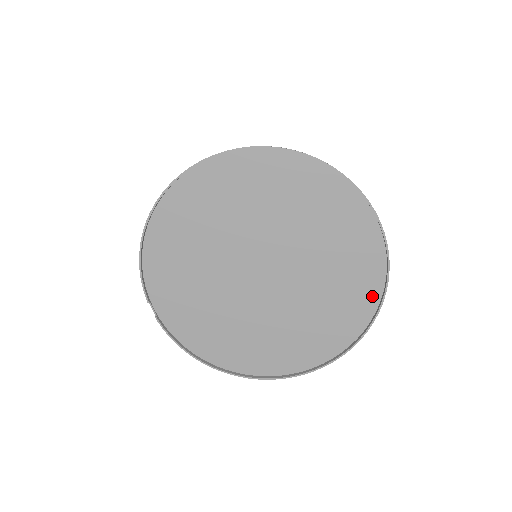
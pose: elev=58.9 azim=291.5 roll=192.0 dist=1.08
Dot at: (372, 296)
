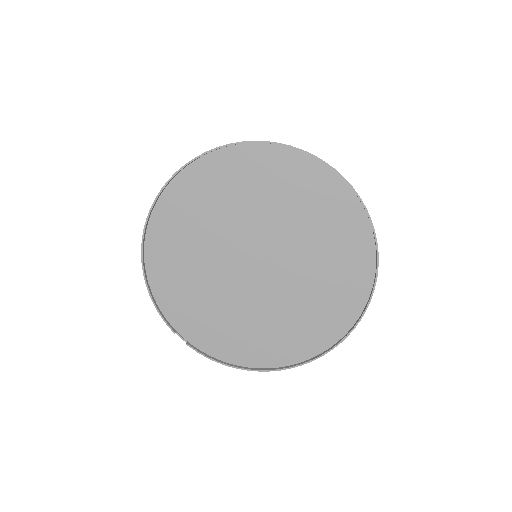
Dot at: (365, 240)
